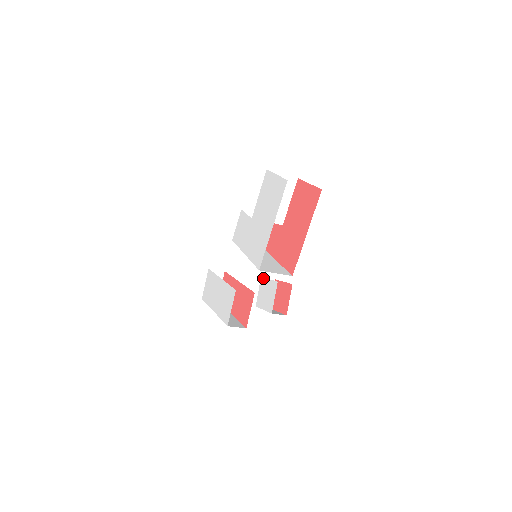
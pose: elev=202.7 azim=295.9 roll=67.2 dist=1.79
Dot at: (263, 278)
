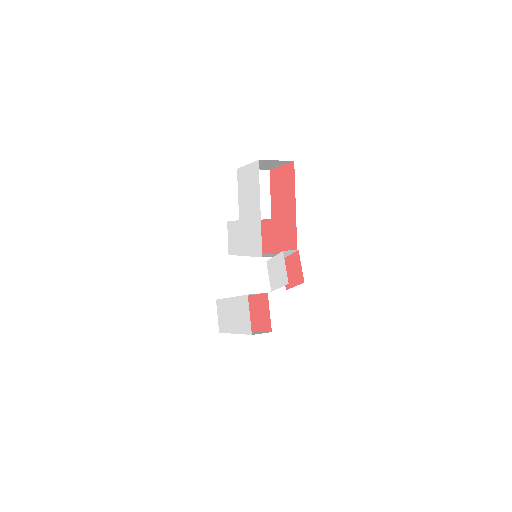
Dot at: (268, 260)
